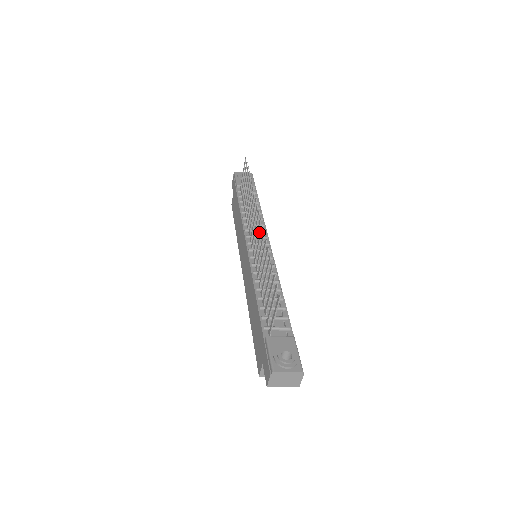
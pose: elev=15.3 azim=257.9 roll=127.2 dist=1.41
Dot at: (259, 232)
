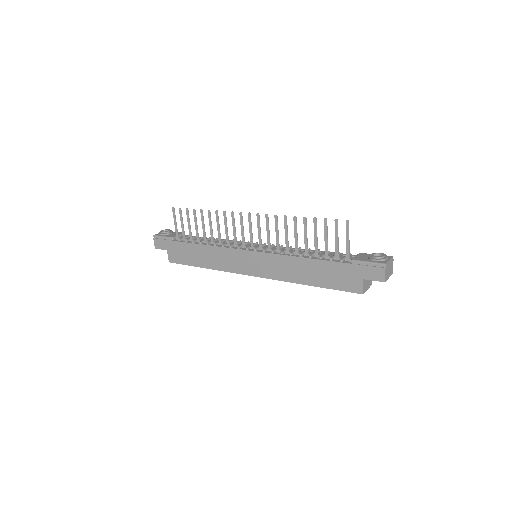
Dot at: (238, 244)
